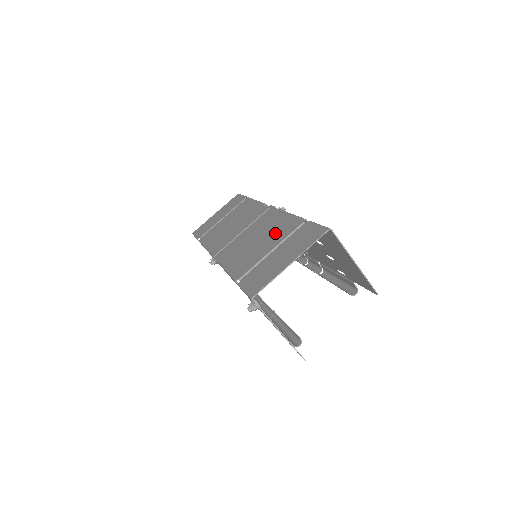
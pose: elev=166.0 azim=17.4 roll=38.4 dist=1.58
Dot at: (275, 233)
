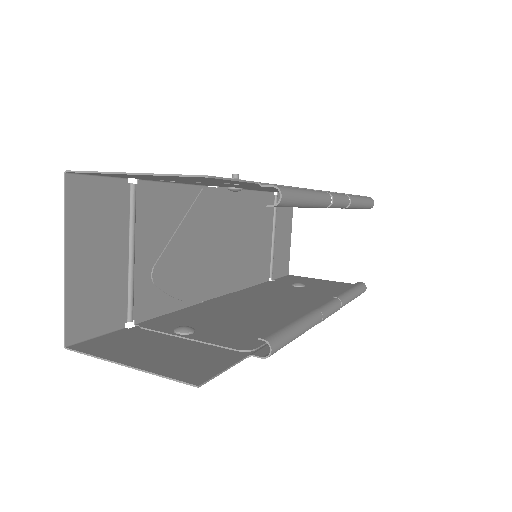
Dot at: (161, 224)
